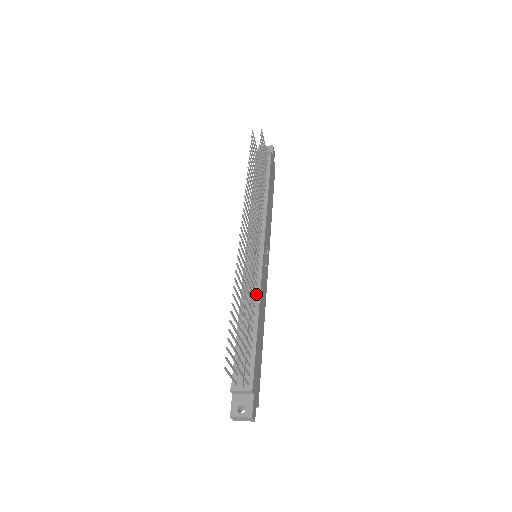
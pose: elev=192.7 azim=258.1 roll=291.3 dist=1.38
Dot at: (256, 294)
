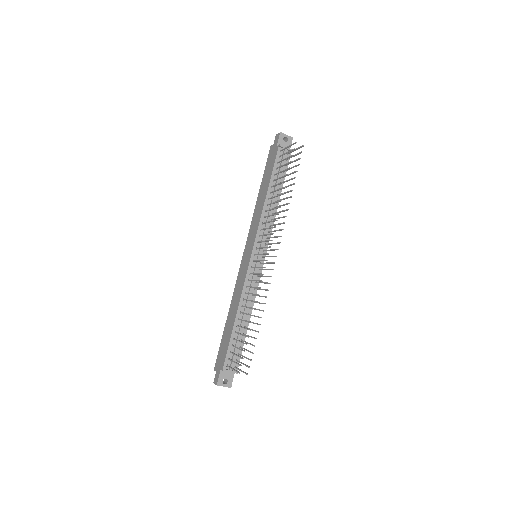
Dot at: (253, 296)
